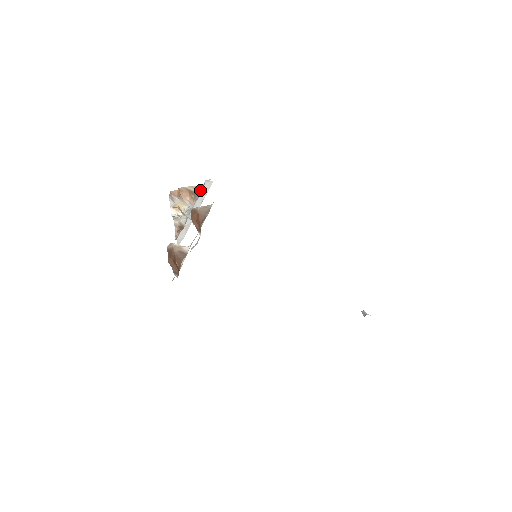
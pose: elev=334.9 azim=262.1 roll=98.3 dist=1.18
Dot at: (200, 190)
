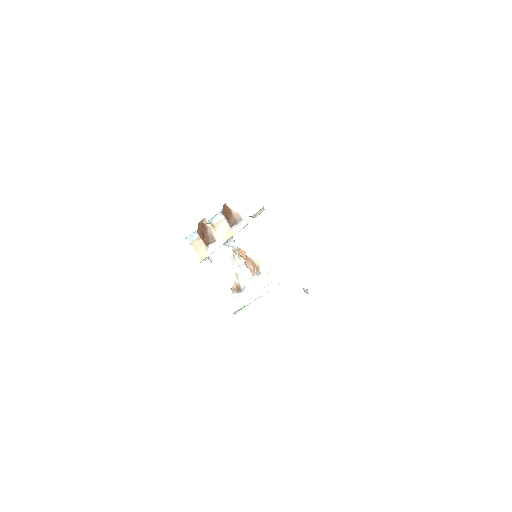
Dot at: (263, 270)
